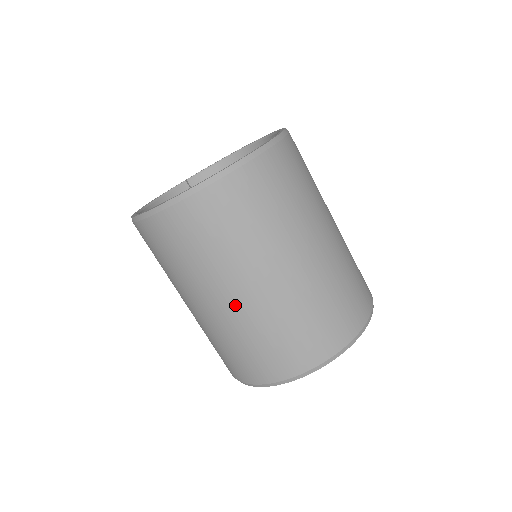
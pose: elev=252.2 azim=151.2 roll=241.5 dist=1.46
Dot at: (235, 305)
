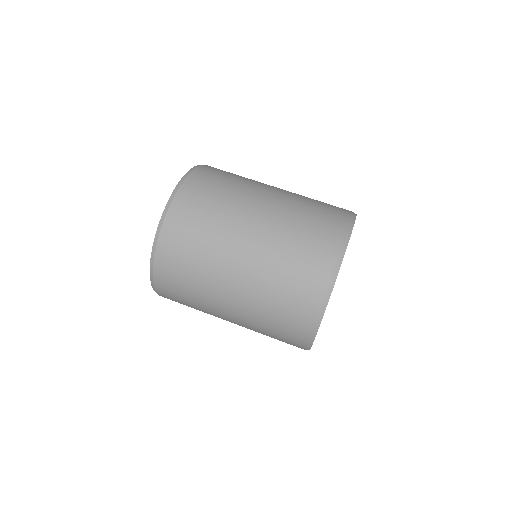
Dot at: (241, 285)
